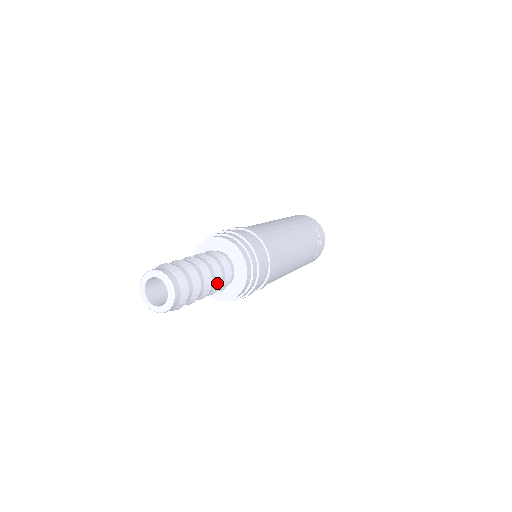
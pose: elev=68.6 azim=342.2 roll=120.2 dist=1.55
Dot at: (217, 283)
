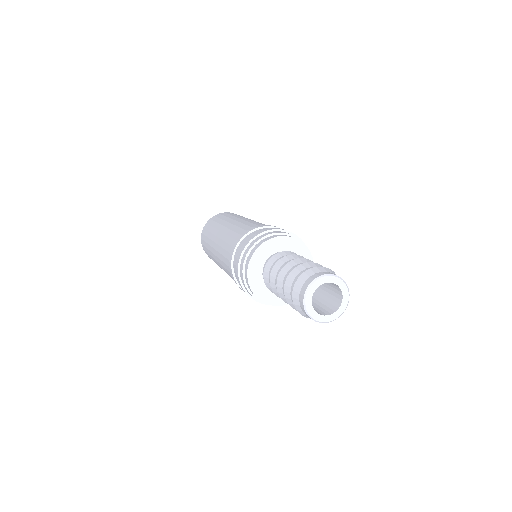
Dot at: occluded
